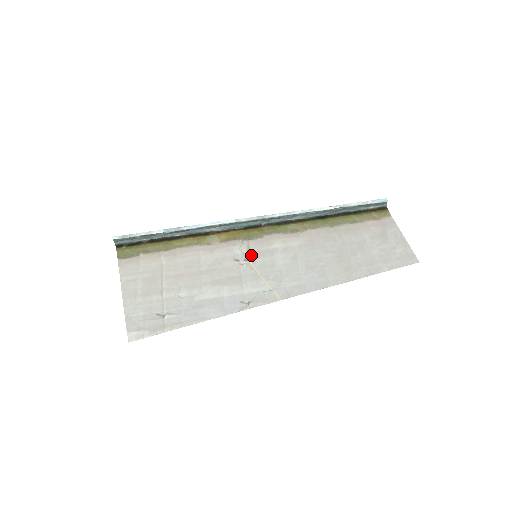
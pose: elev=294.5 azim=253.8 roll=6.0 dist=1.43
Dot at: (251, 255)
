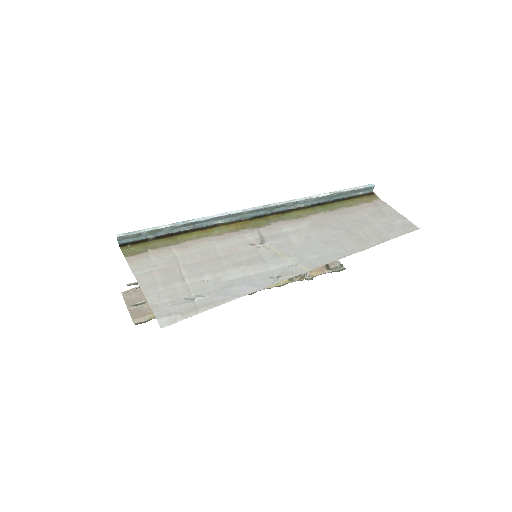
Dot at: (265, 239)
